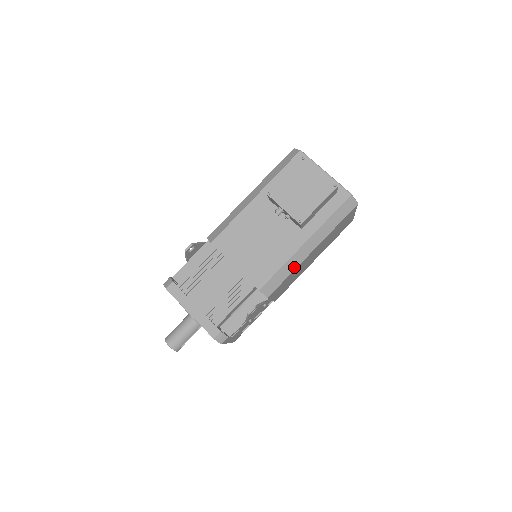
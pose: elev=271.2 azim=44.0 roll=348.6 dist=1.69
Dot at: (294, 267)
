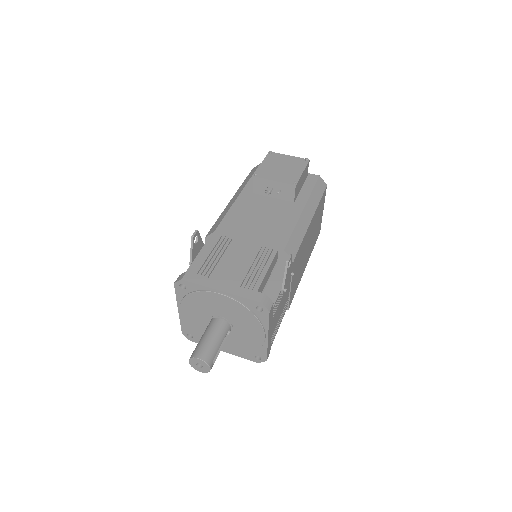
Dot at: (304, 232)
